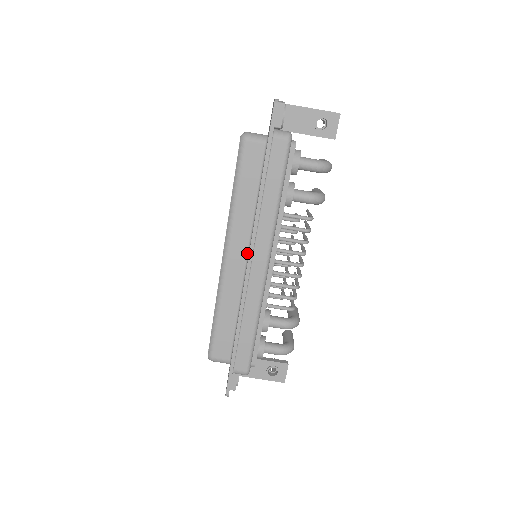
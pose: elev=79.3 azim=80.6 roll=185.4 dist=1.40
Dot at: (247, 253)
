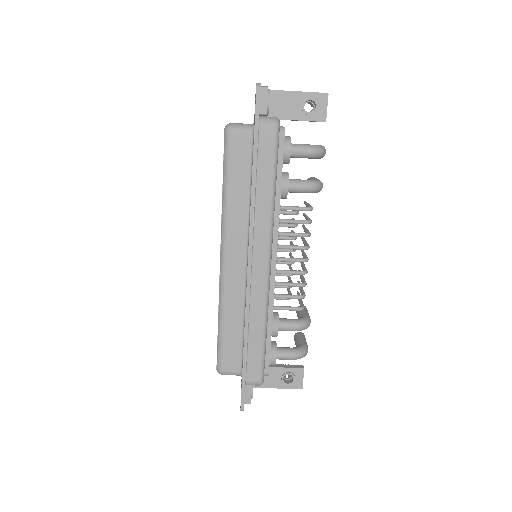
Dot at: (246, 253)
